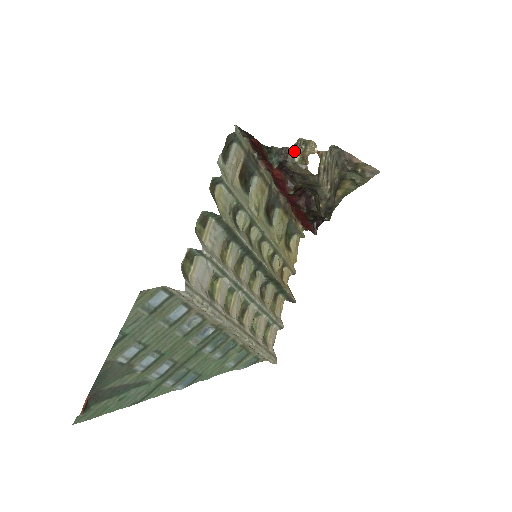
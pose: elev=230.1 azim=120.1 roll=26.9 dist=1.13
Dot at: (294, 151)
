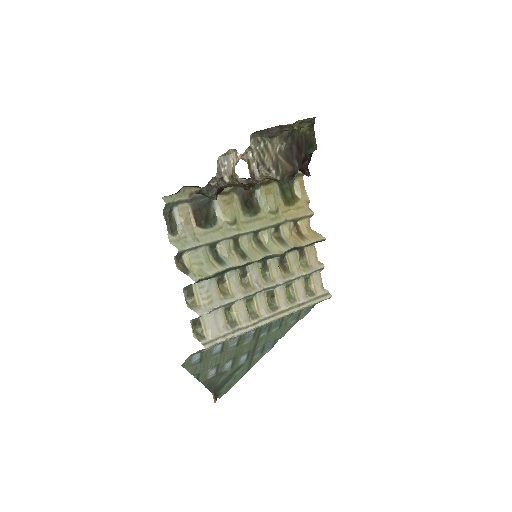
Dot at: (220, 175)
